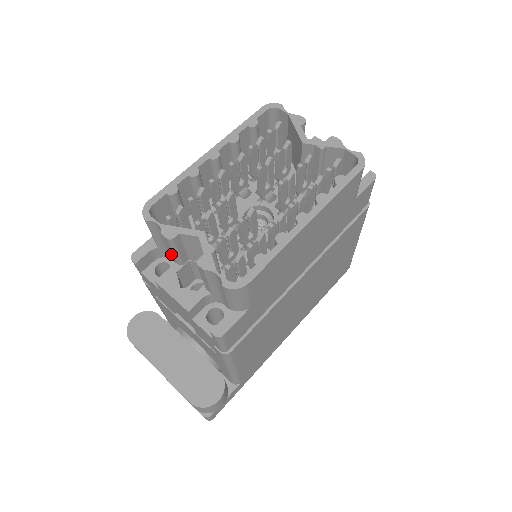
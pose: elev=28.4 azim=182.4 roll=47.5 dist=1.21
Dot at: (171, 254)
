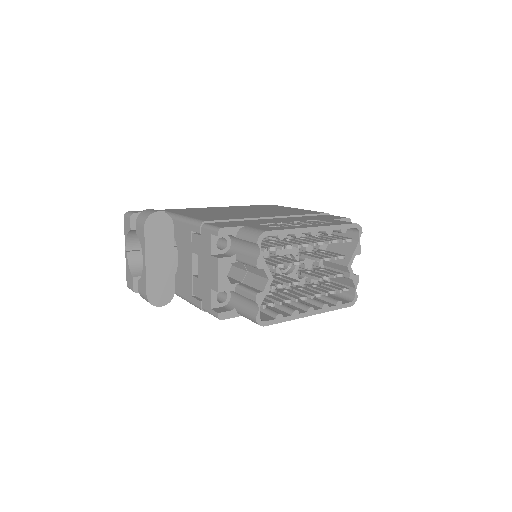
Dot at: (242, 257)
